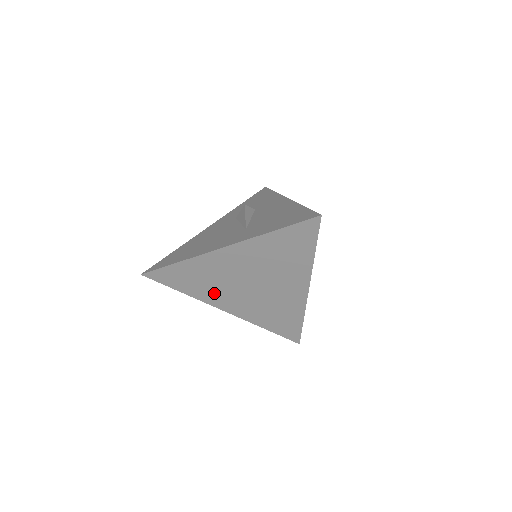
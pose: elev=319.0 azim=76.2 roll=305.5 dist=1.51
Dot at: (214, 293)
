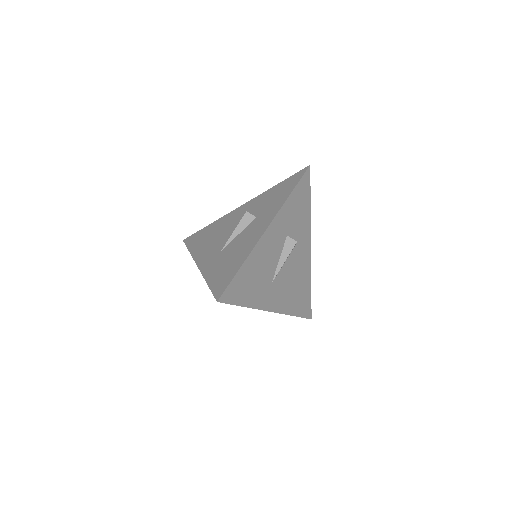
Dot at: occluded
